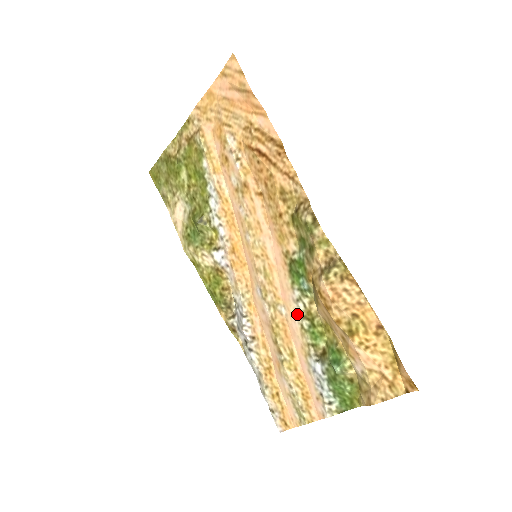
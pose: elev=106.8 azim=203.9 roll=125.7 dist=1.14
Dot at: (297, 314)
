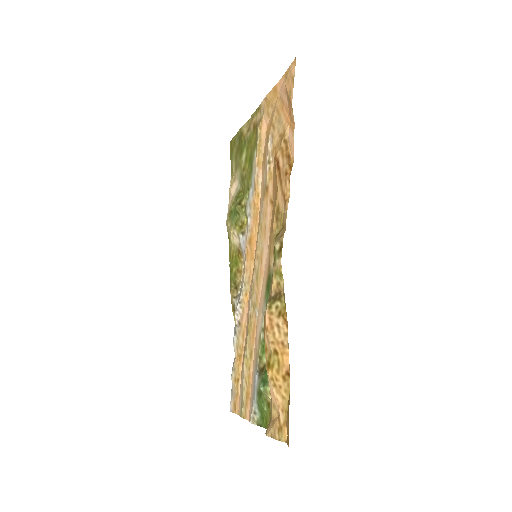
Dot at: (261, 323)
